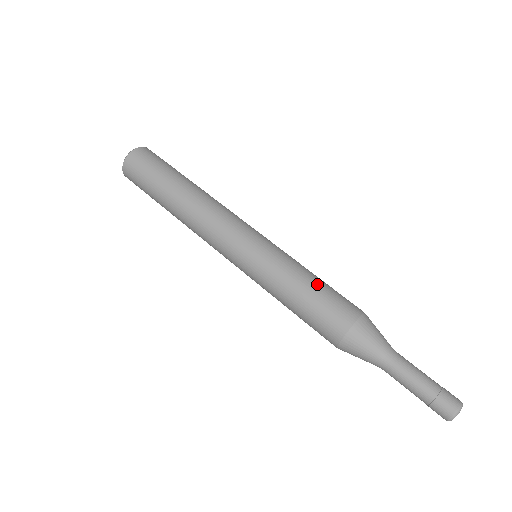
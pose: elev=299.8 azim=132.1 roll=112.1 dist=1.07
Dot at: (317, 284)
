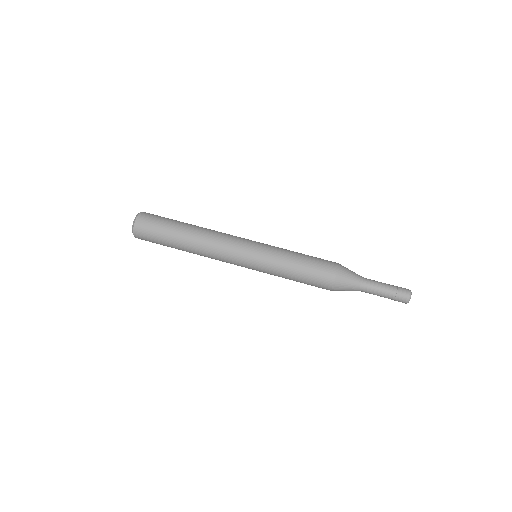
Dot at: (305, 257)
